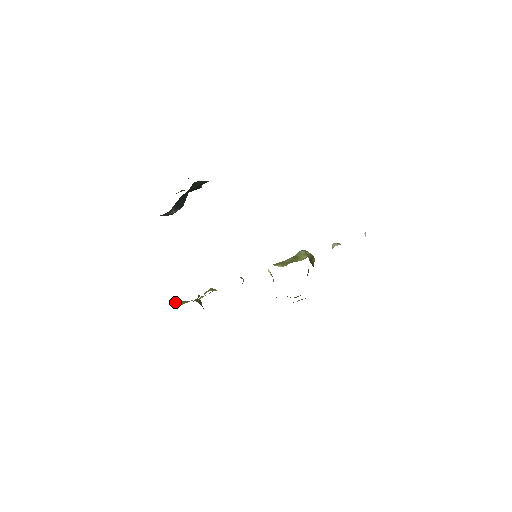
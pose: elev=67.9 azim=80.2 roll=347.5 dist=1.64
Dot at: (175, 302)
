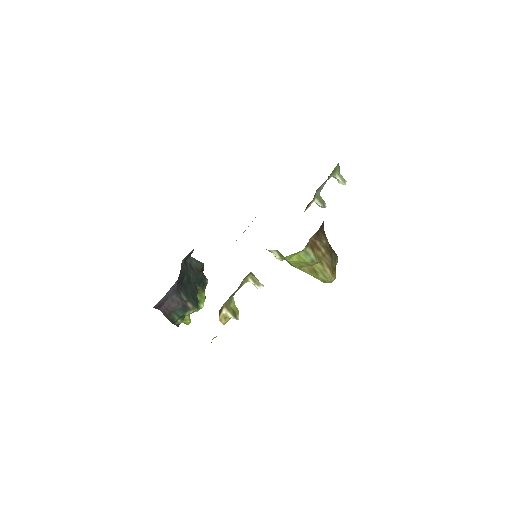
Dot at: occluded
